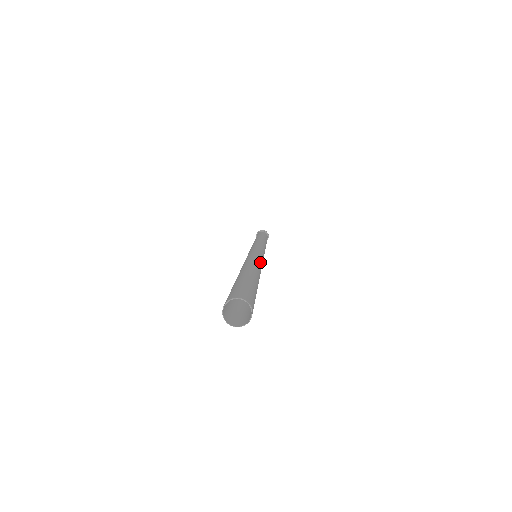
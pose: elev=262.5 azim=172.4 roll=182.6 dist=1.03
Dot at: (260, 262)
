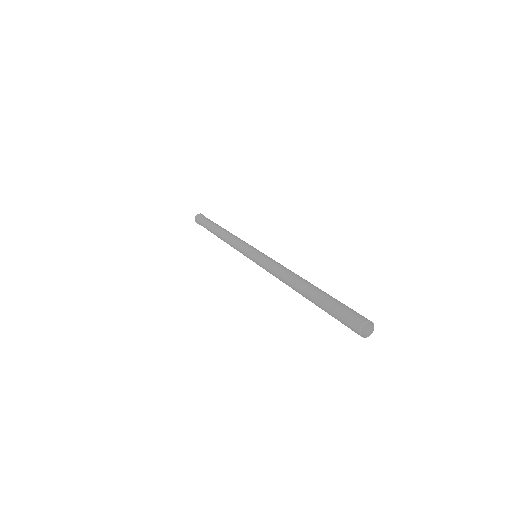
Dot at: occluded
